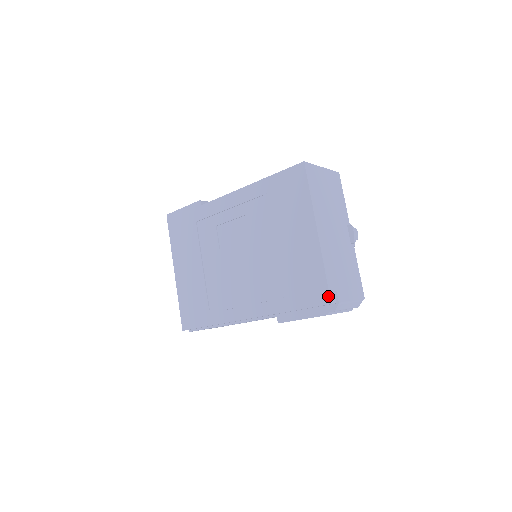
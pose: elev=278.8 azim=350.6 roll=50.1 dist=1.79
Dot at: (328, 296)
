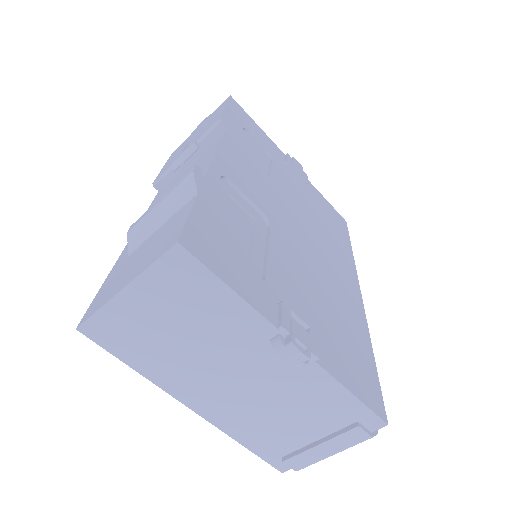
Dot at: (272, 464)
